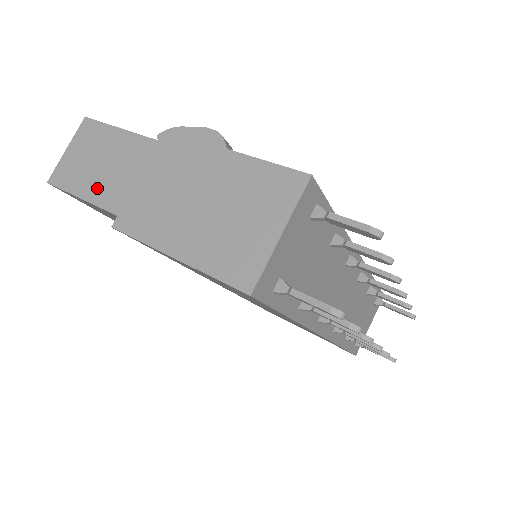
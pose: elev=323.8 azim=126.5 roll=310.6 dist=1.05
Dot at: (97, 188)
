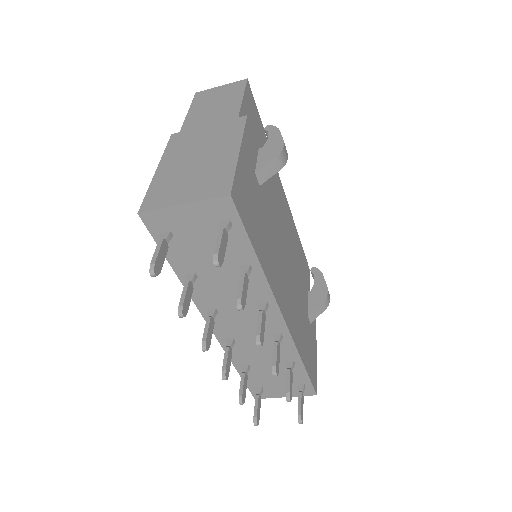
Dot at: (197, 113)
